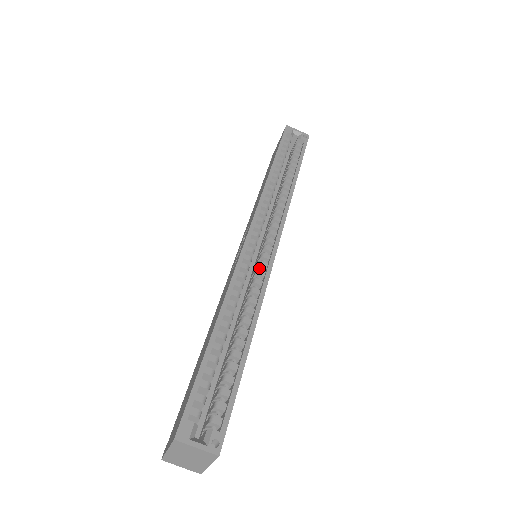
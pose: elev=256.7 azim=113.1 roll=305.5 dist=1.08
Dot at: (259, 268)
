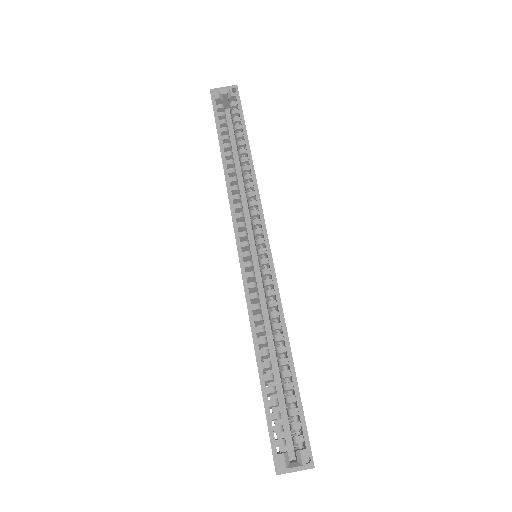
Dot at: (264, 276)
